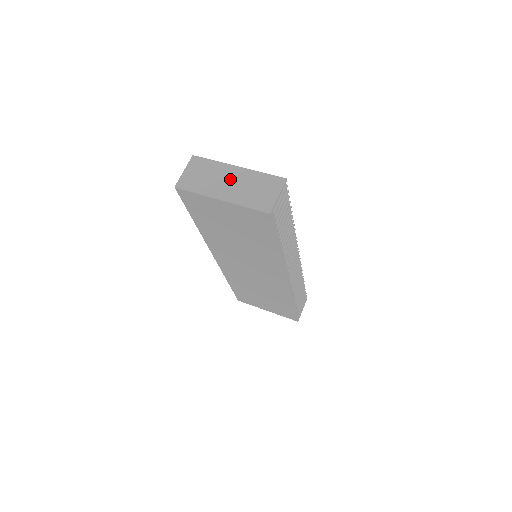
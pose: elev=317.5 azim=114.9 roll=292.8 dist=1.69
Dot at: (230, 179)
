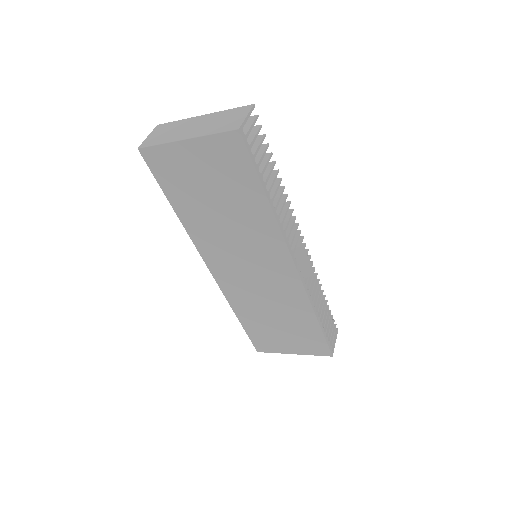
Dot at: (195, 124)
